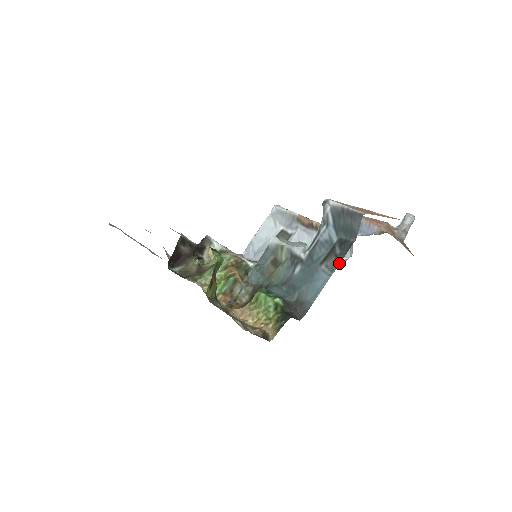
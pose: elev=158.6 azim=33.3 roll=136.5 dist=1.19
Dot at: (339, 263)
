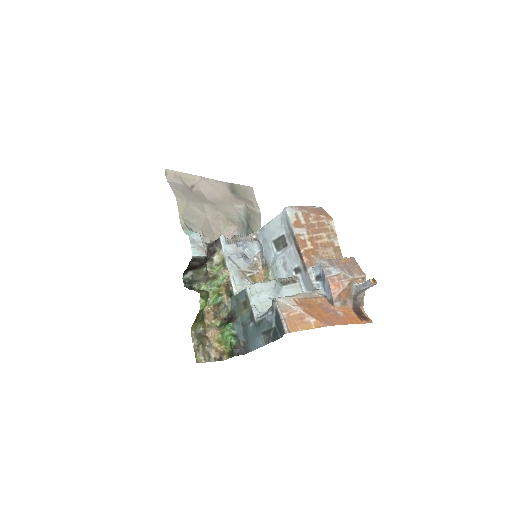
Dot at: occluded
